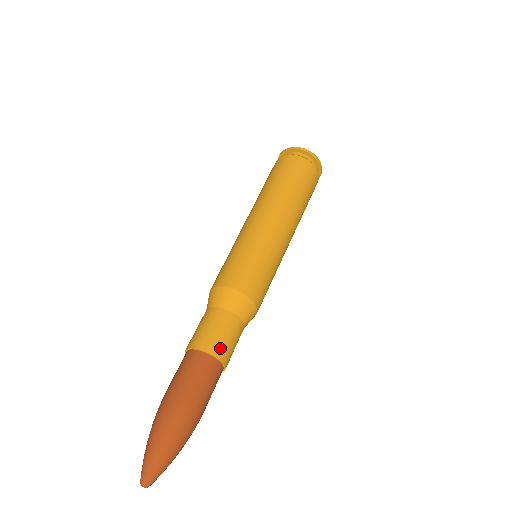
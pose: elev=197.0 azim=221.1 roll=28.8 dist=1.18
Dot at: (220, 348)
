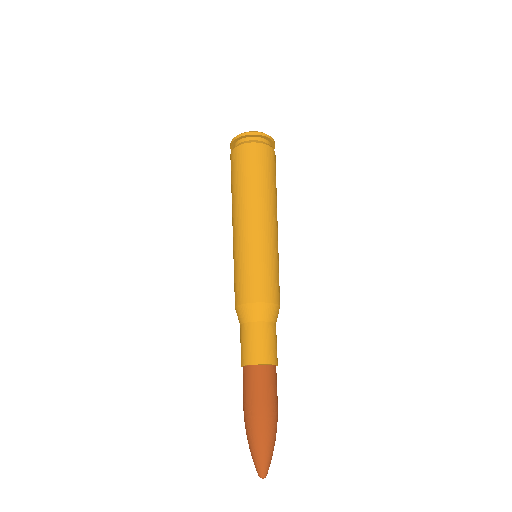
Dot at: occluded
